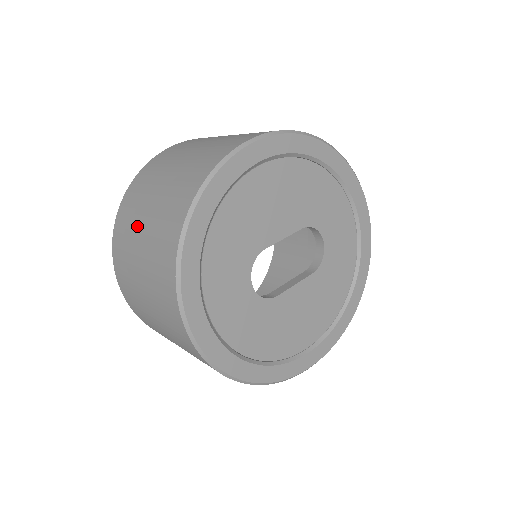
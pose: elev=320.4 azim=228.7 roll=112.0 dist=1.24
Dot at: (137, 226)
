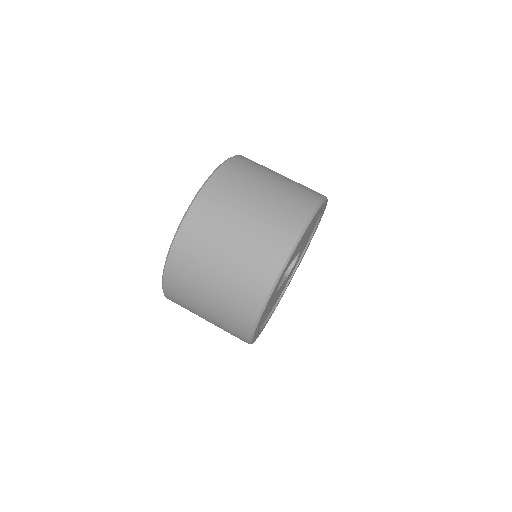
Dot at: (230, 225)
